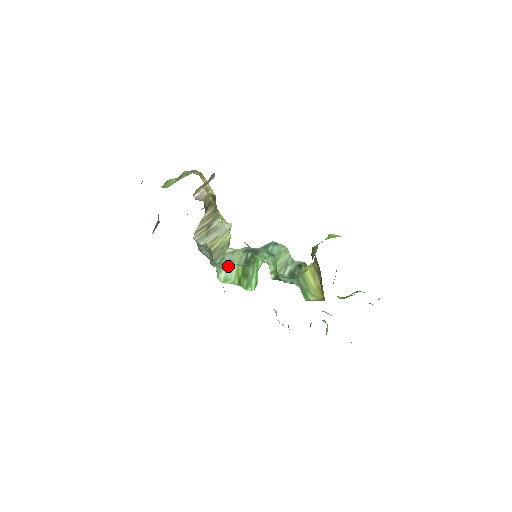
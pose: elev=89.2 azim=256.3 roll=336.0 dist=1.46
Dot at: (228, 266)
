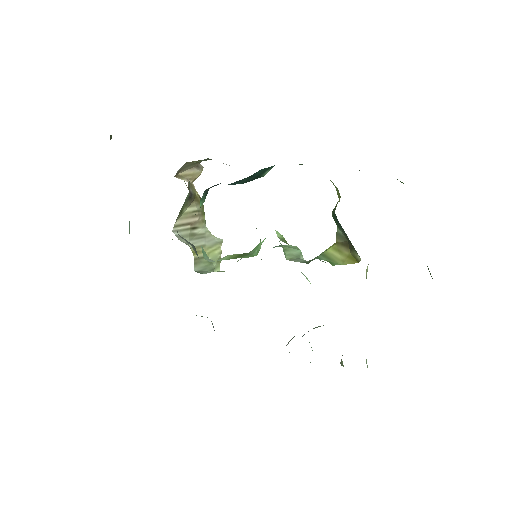
Dot at: occluded
